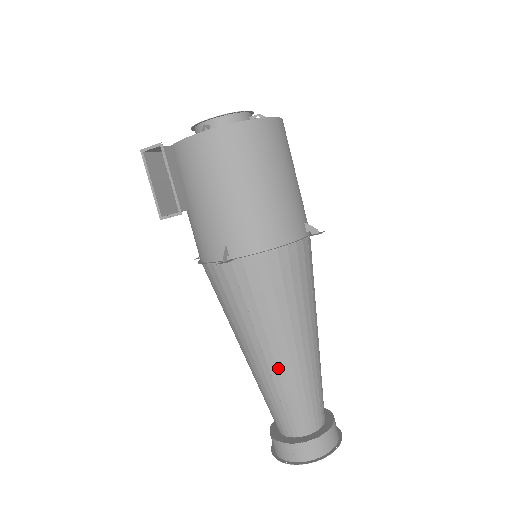
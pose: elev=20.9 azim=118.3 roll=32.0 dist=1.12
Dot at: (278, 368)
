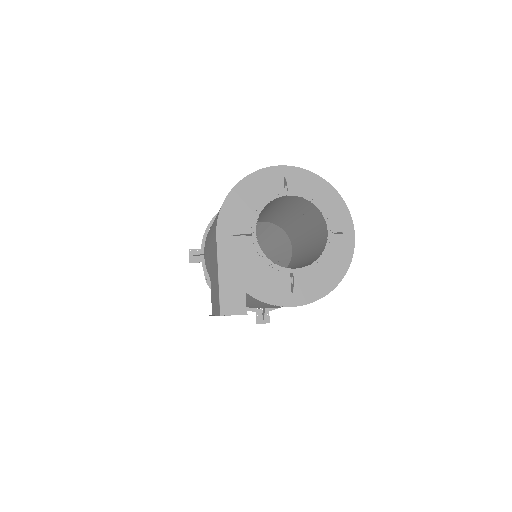
Dot at: occluded
